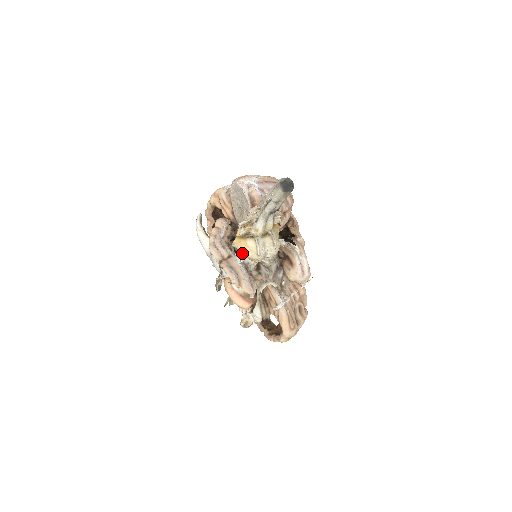
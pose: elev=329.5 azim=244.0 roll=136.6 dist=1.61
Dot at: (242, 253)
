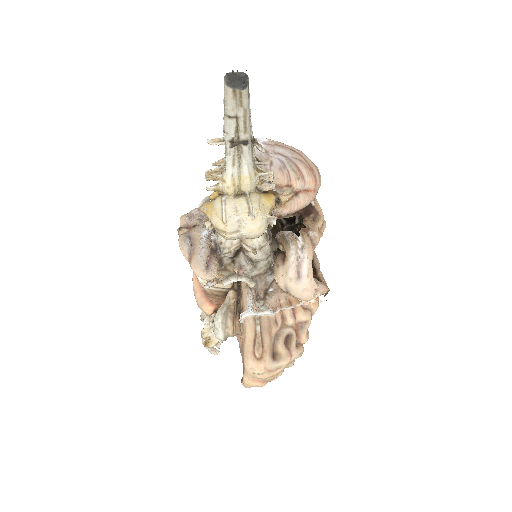
Dot at: (210, 222)
